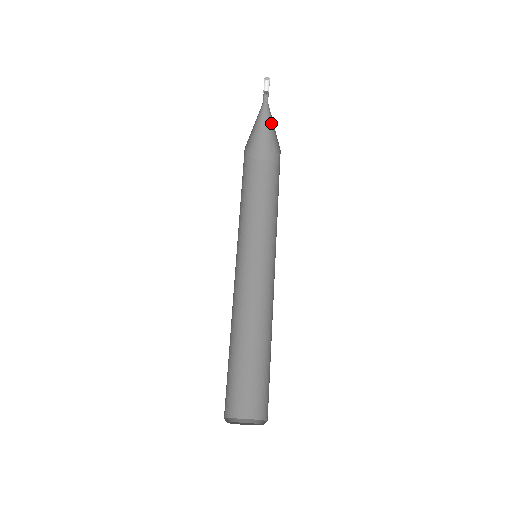
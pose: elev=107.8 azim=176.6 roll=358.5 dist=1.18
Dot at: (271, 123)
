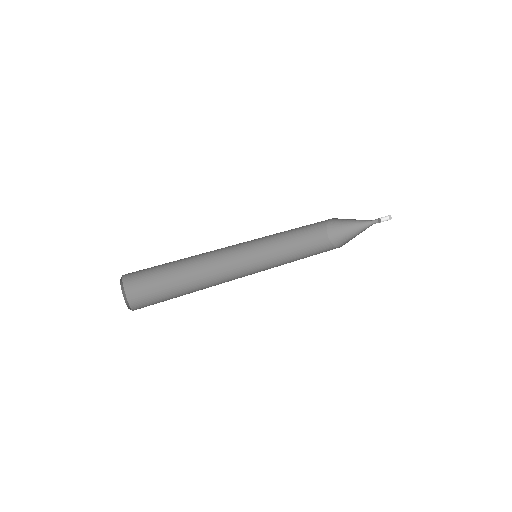
Dot at: occluded
